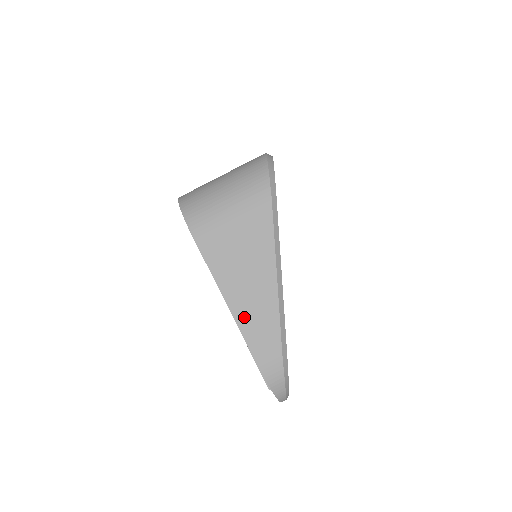
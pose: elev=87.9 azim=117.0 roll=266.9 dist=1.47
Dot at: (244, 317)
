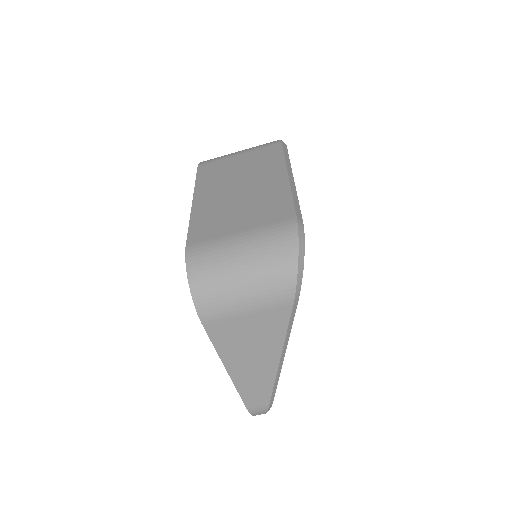
Dot at: (242, 381)
